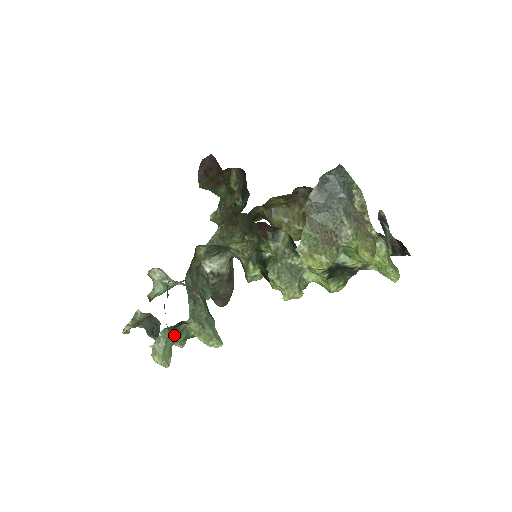
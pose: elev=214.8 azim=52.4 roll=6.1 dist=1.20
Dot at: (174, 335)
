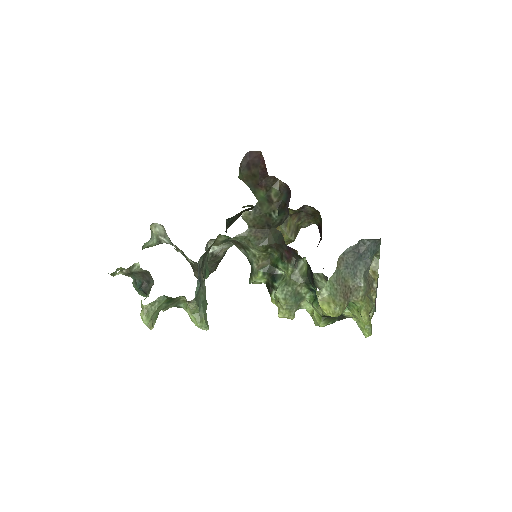
Dot at: (168, 303)
